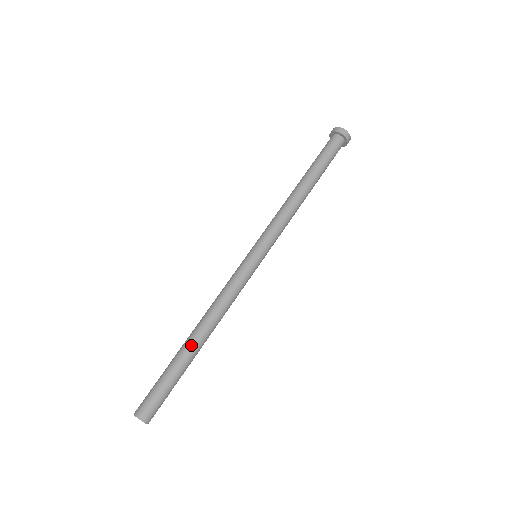
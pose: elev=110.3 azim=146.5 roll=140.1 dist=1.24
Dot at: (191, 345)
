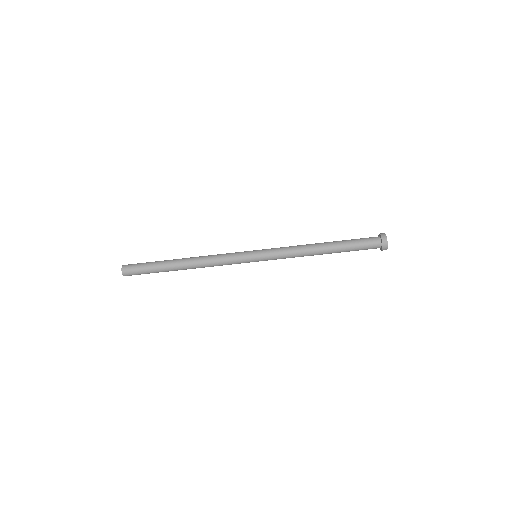
Dot at: (176, 264)
